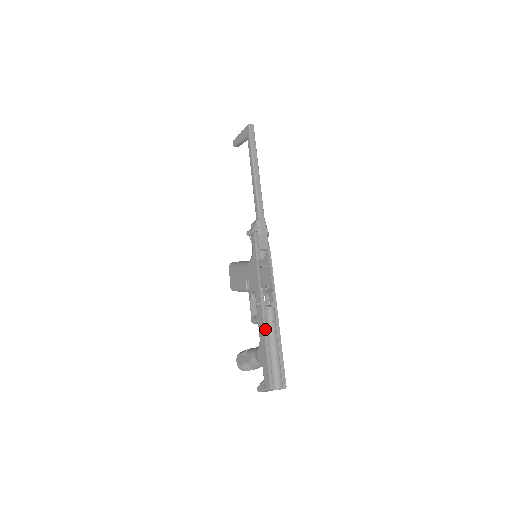
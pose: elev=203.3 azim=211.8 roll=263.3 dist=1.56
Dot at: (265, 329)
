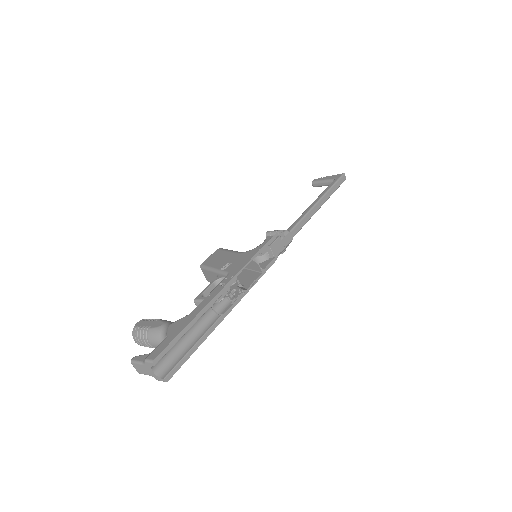
Dot at: (207, 307)
